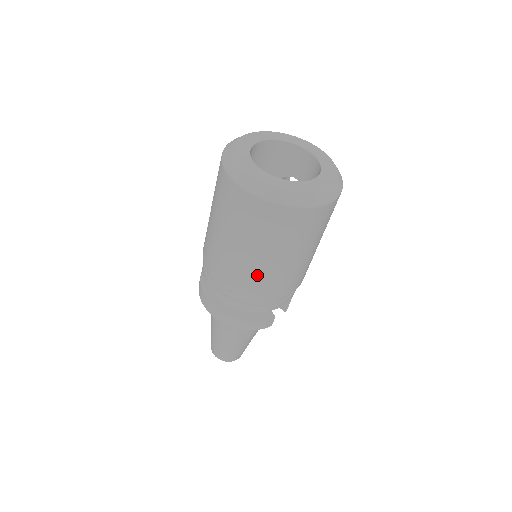
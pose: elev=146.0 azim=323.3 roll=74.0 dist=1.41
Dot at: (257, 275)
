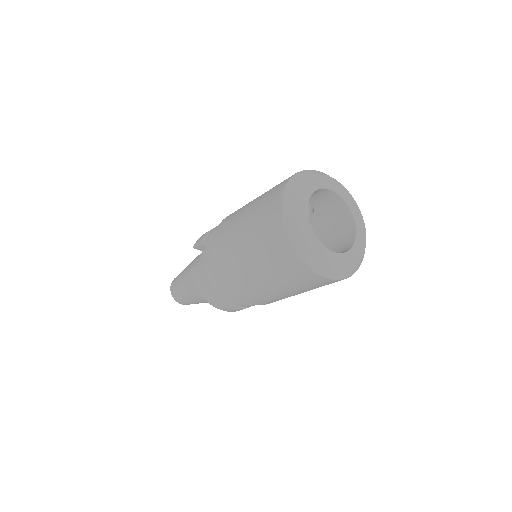
Dot at: occluded
